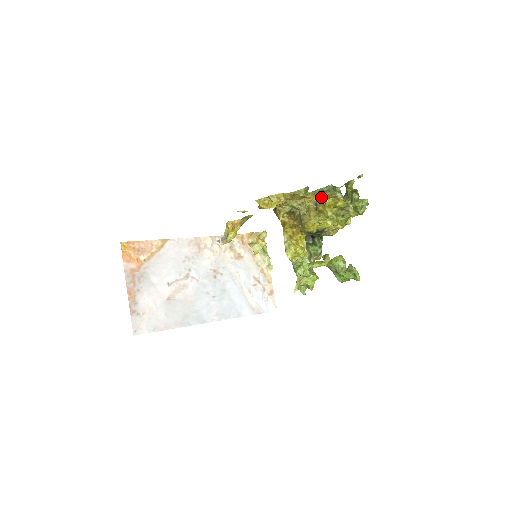
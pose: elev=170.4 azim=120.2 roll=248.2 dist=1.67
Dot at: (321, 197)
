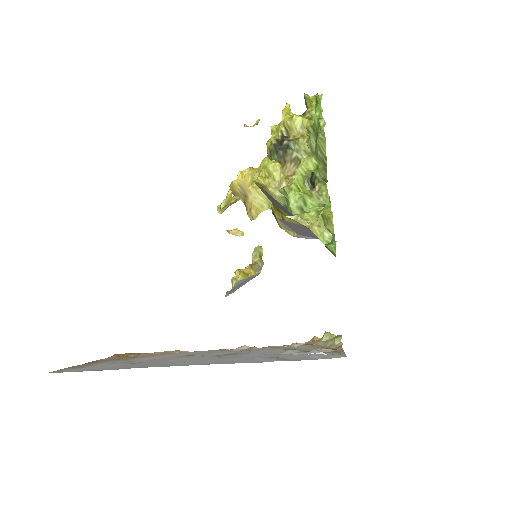
Dot at: occluded
